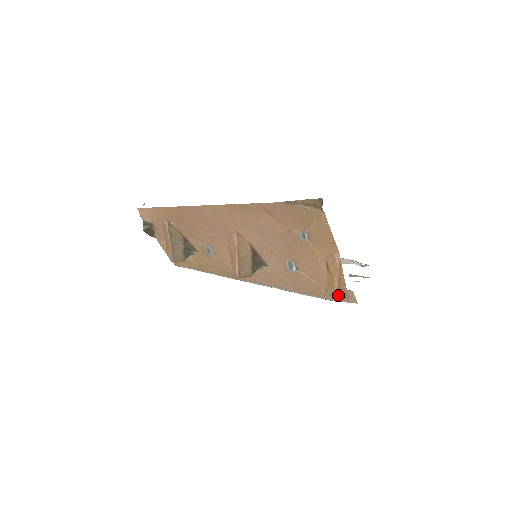
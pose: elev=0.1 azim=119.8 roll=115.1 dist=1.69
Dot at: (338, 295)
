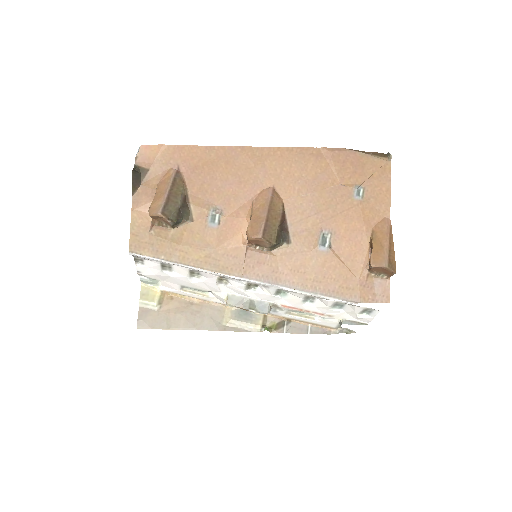
Dot at: (388, 262)
